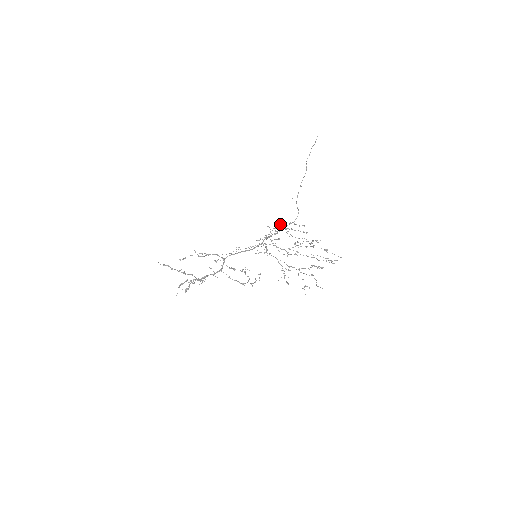
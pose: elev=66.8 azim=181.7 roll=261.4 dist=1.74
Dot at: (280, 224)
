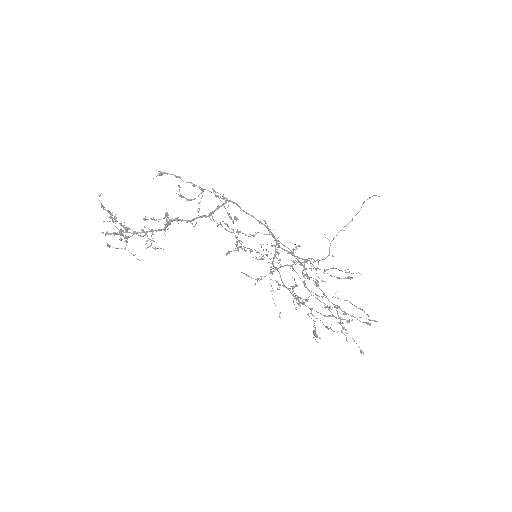
Dot at: occluded
